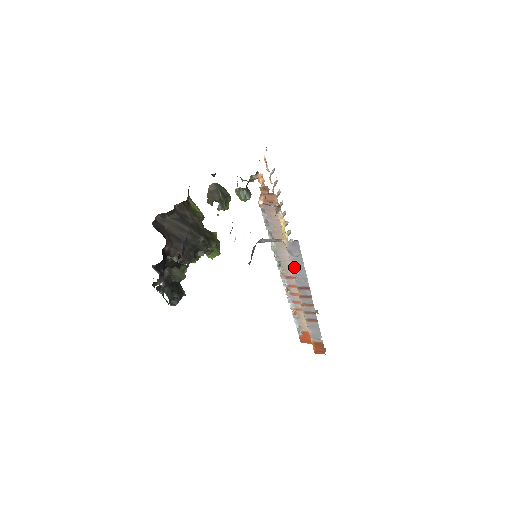
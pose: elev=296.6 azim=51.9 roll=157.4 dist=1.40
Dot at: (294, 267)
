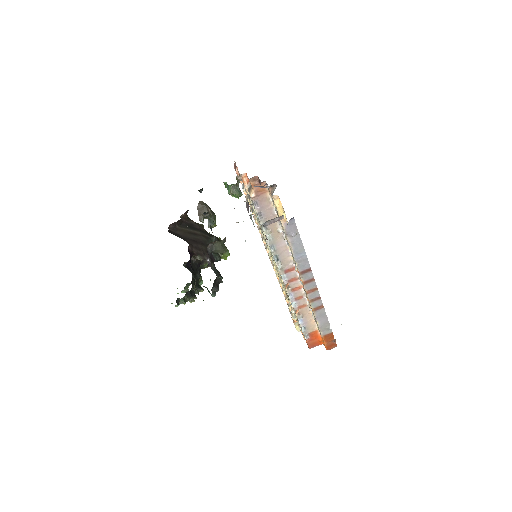
Dot at: (294, 250)
